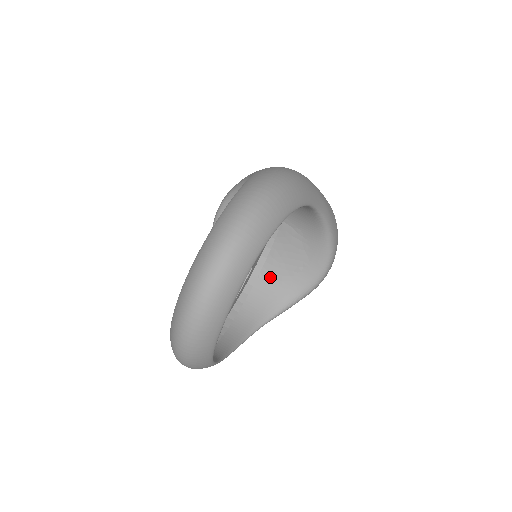
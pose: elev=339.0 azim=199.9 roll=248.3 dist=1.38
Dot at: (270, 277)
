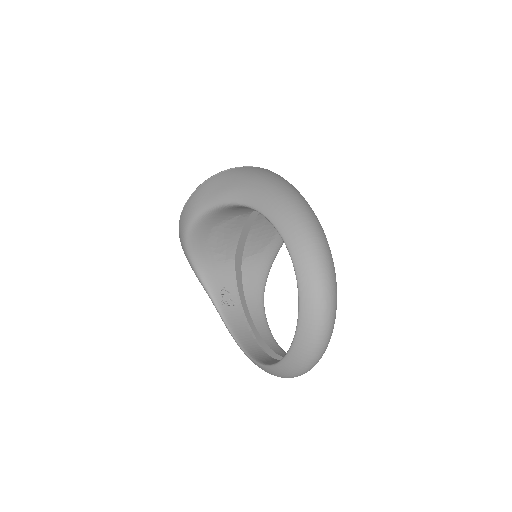
Dot at: (251, 255)
